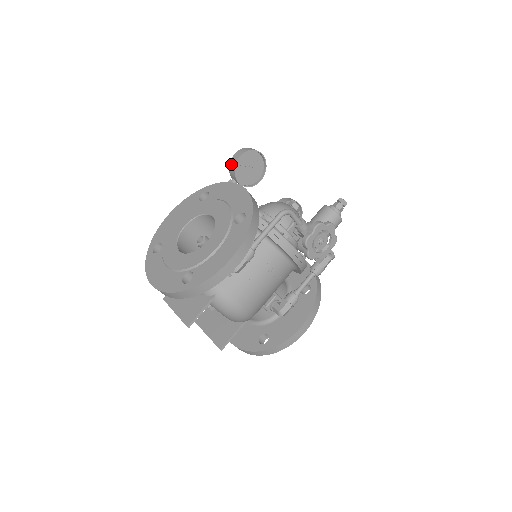
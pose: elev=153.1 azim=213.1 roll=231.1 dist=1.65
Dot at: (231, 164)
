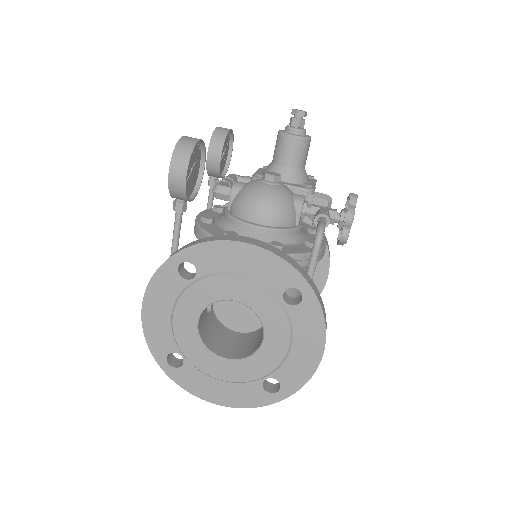
Dot at: (174, 191)
